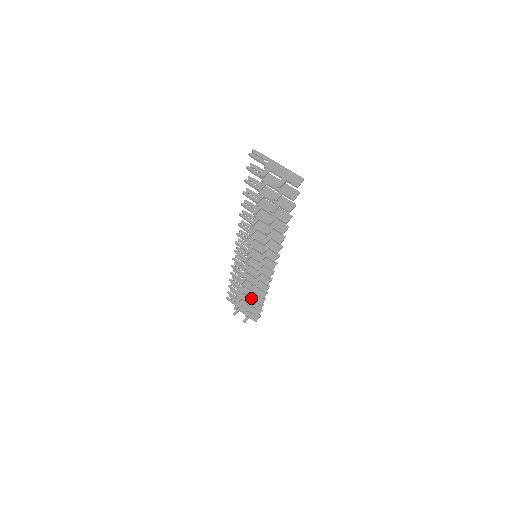
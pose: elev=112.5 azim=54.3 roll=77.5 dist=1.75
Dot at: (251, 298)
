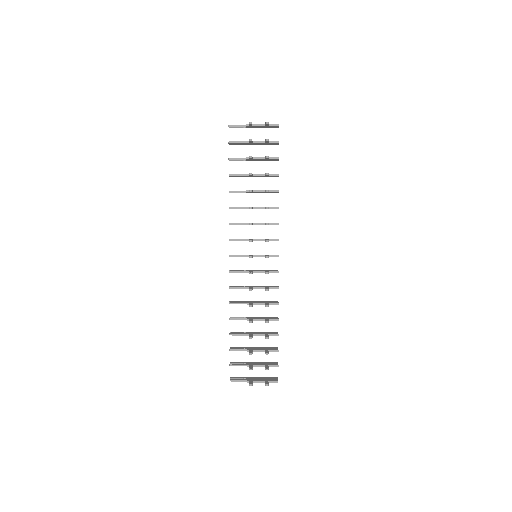
Dot at: (268, 320)
